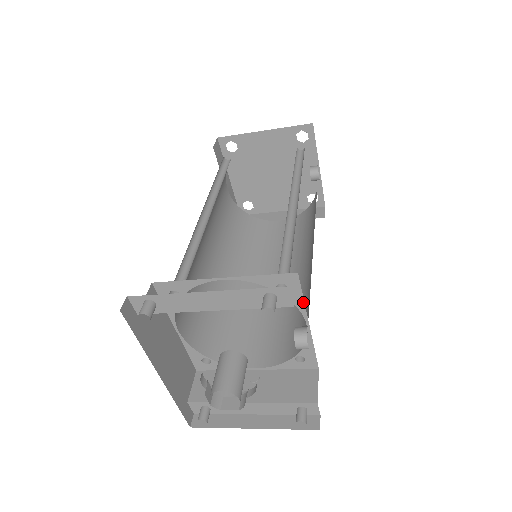
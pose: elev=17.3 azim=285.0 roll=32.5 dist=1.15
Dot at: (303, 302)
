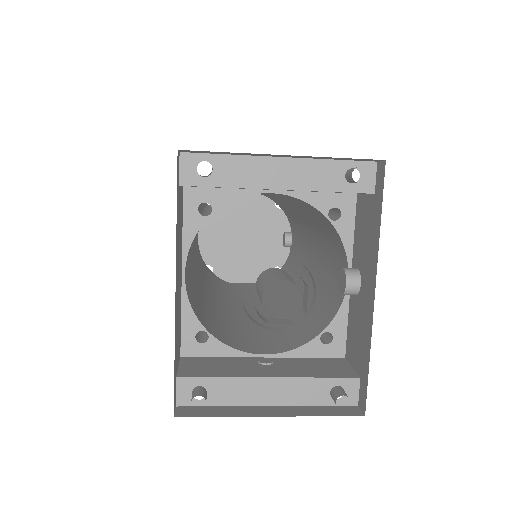
Dot at: (352, 239)
